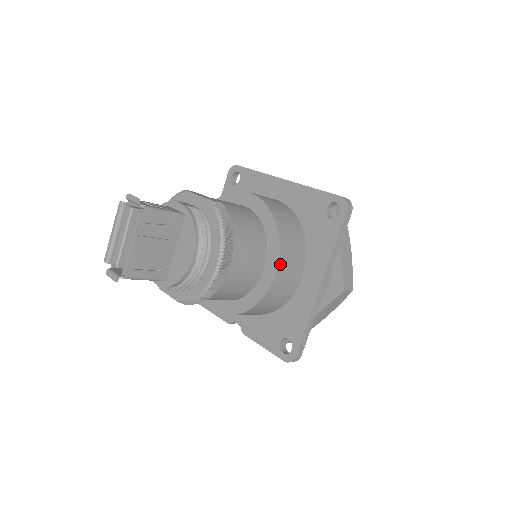
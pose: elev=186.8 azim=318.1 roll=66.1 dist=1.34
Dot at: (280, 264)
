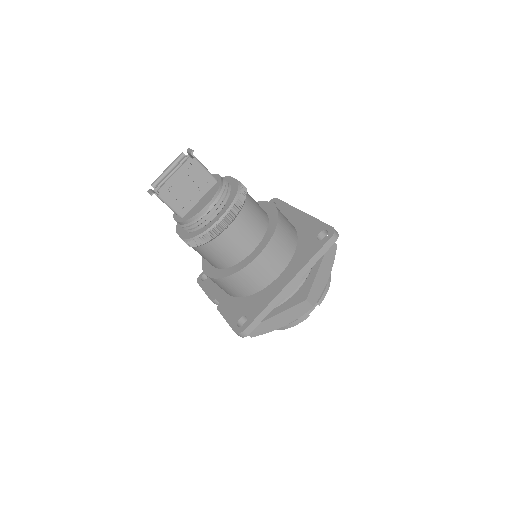
Dot at: (266, 250)
